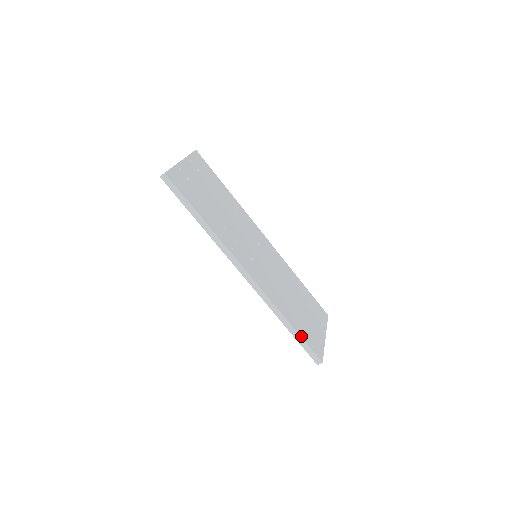
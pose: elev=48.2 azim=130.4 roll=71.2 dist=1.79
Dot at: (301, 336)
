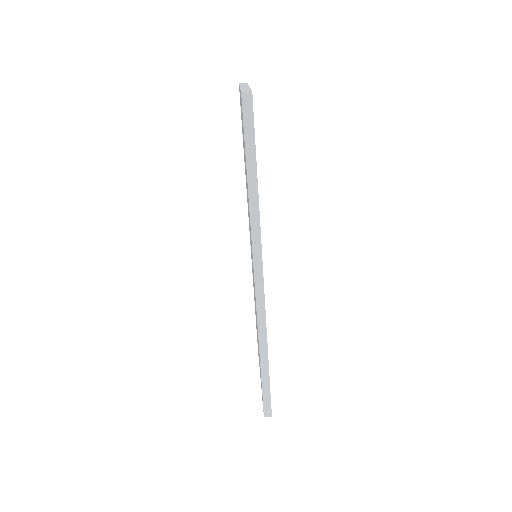
Dot at: (269, 378)
